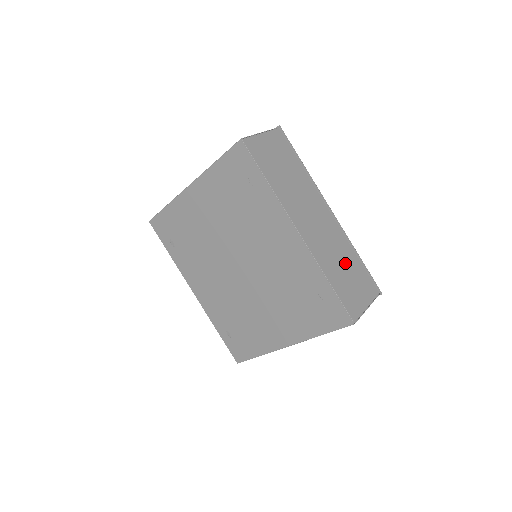
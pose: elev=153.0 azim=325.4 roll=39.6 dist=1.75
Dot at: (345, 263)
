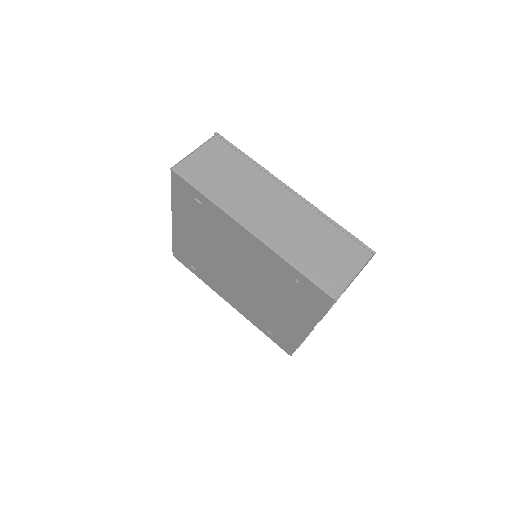
Dot at: (317, 239)
